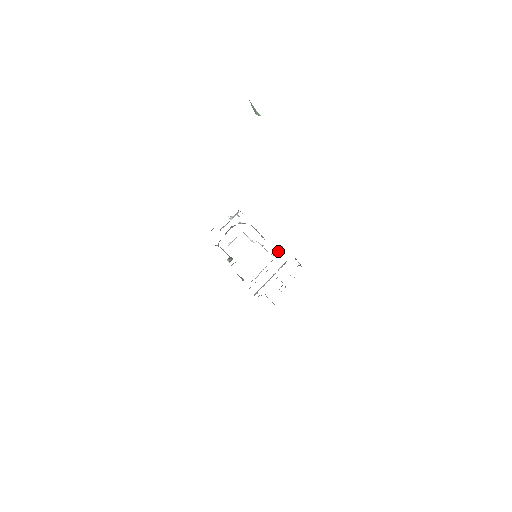
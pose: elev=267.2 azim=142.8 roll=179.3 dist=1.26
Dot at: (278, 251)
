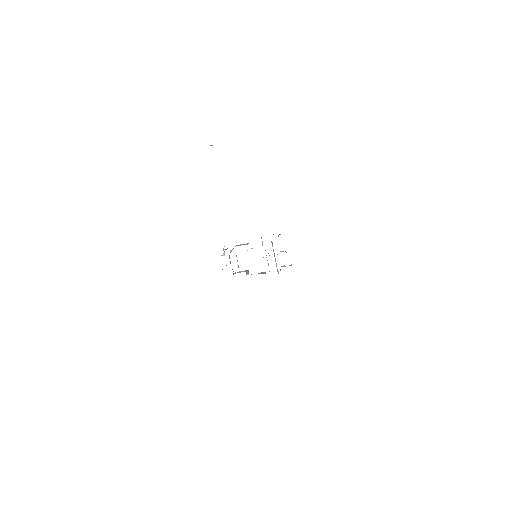
Dot at: (262, 242)
